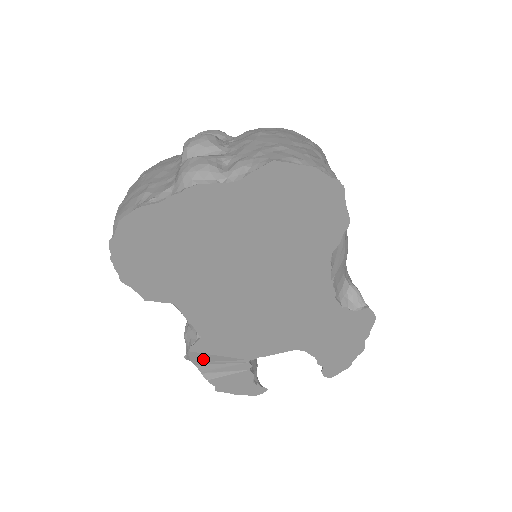
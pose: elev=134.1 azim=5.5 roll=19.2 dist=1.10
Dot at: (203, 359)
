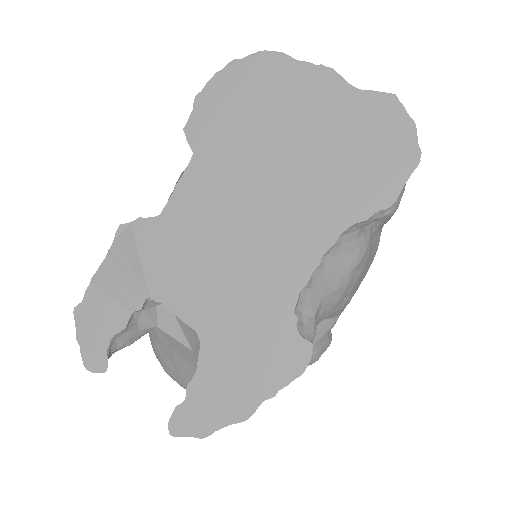
Dot at: (124, 251)
